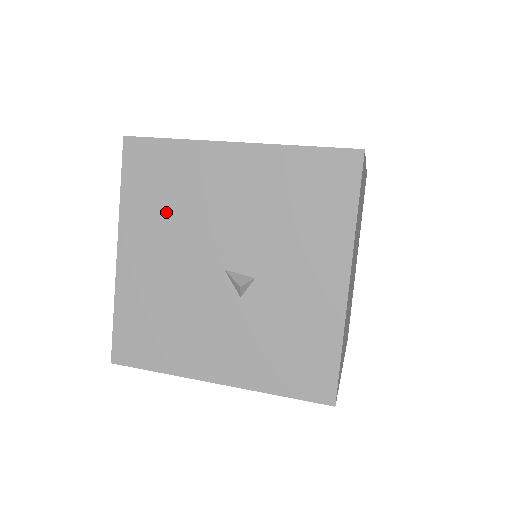
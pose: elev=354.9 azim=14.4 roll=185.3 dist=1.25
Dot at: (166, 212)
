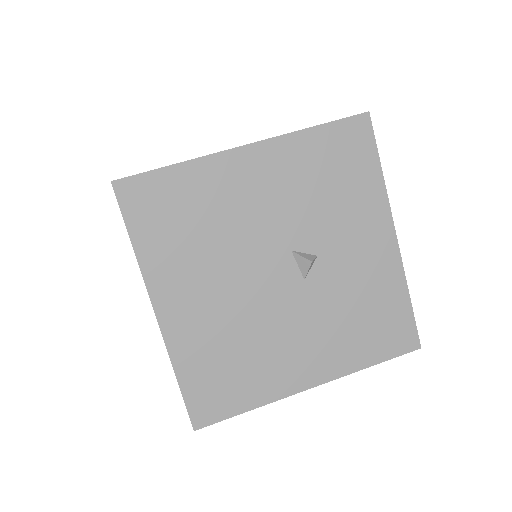
Dot at: occluded
